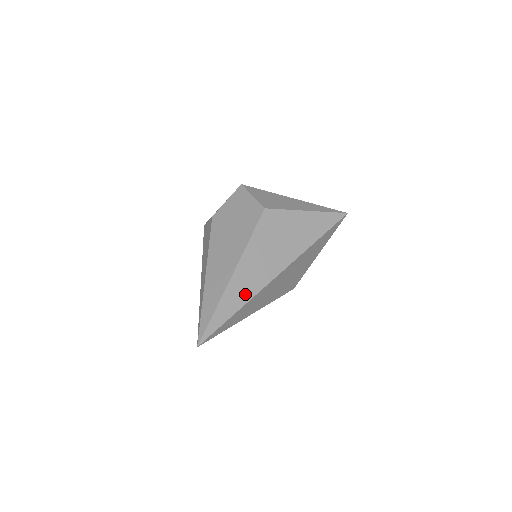
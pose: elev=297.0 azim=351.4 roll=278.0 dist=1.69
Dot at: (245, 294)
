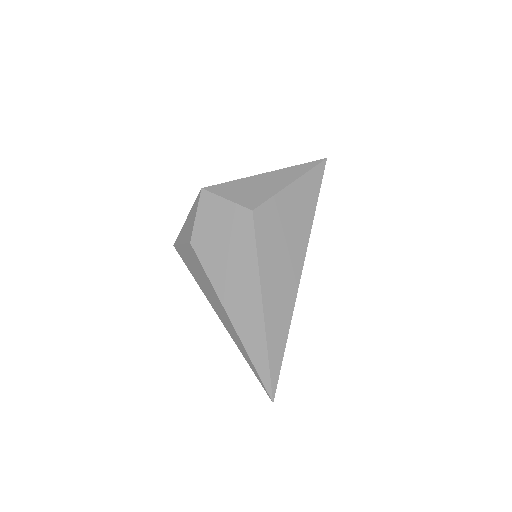
Dot at: (284, 317)
